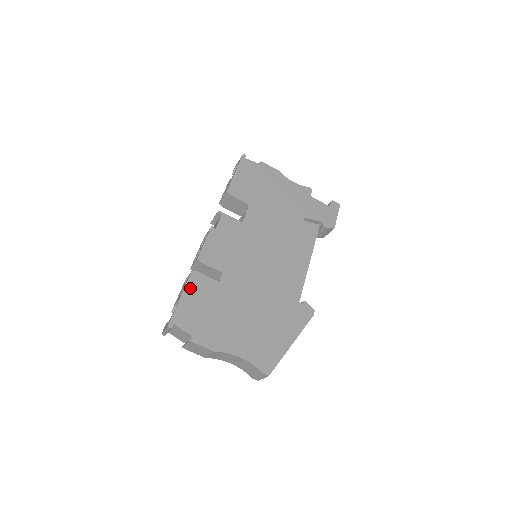
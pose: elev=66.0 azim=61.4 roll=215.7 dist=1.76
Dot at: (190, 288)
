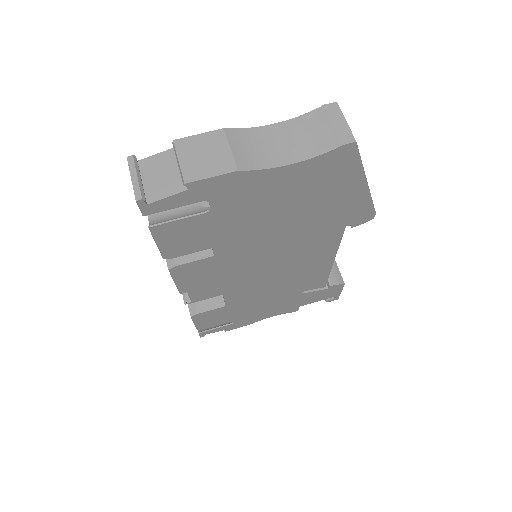
Dot at: occluded
